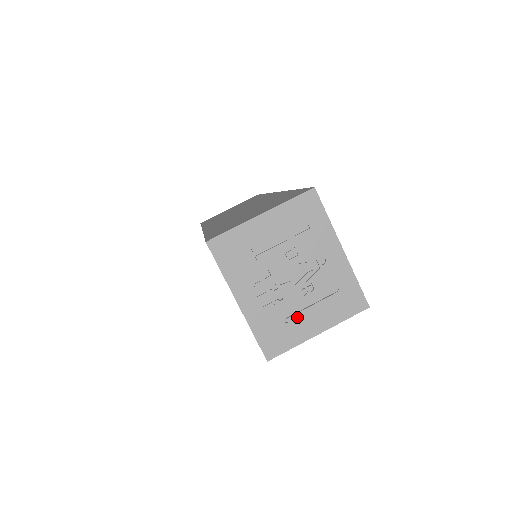
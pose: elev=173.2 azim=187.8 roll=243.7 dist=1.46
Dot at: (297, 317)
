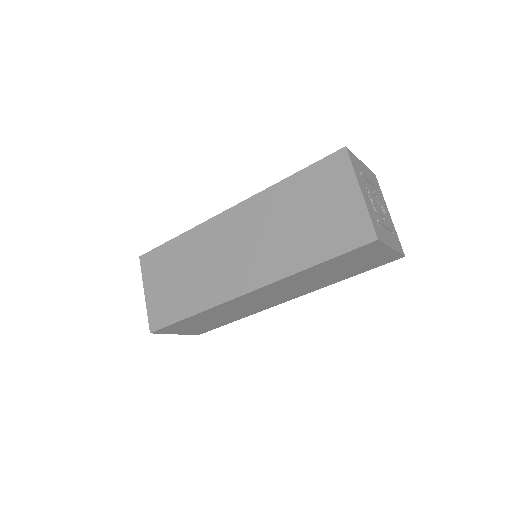
Dot at: (383, 228)
